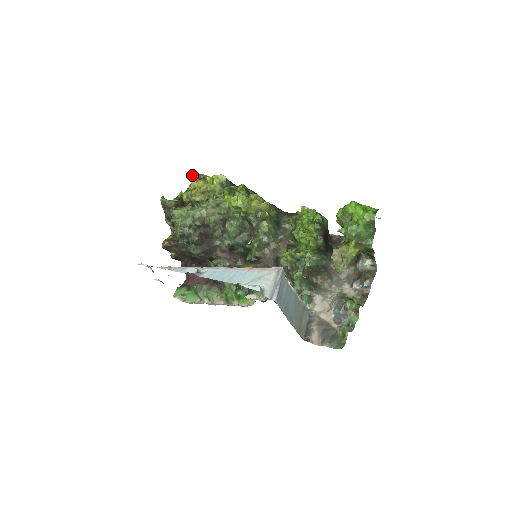
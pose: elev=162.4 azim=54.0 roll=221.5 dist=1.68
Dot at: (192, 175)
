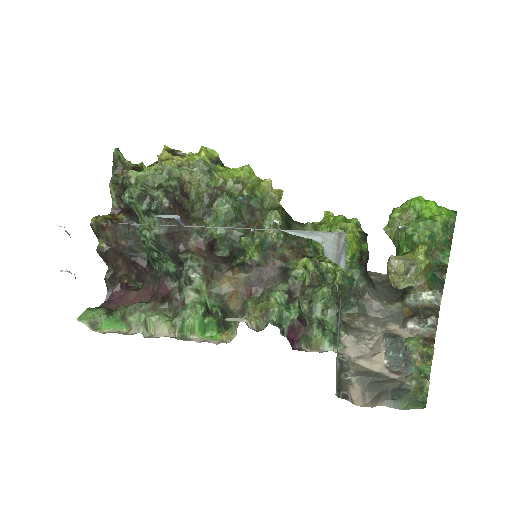
Dot at: occluded
